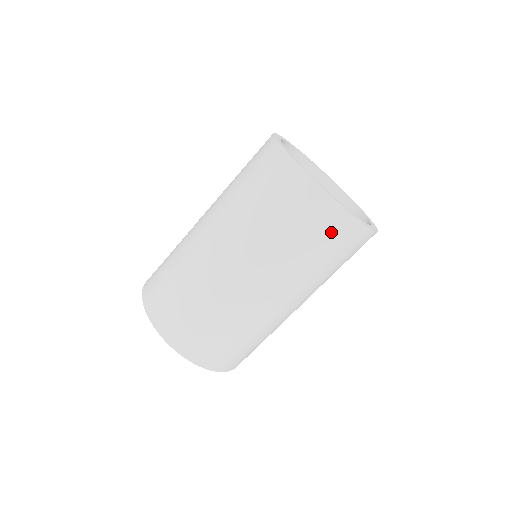
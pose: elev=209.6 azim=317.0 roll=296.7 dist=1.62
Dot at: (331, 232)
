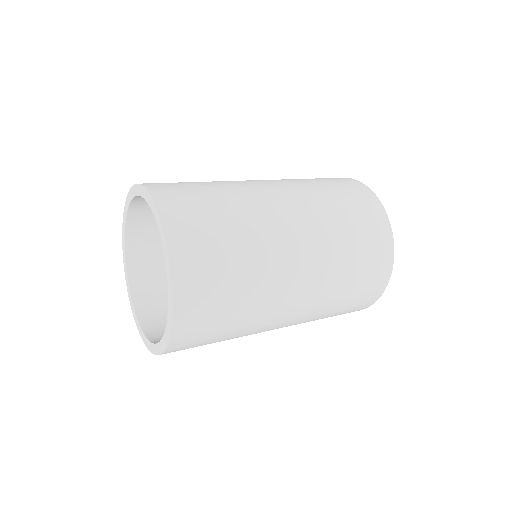
Dot at: (374, 270)
